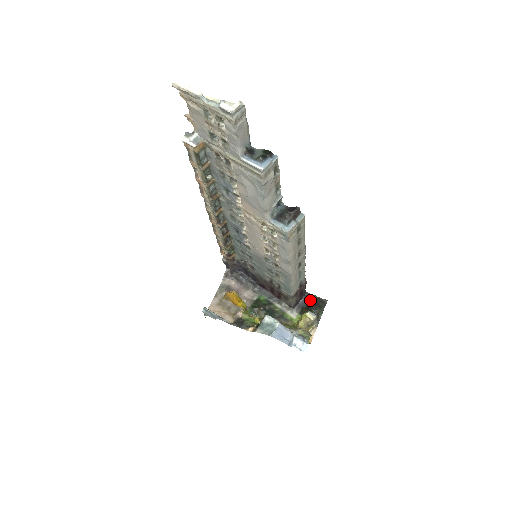
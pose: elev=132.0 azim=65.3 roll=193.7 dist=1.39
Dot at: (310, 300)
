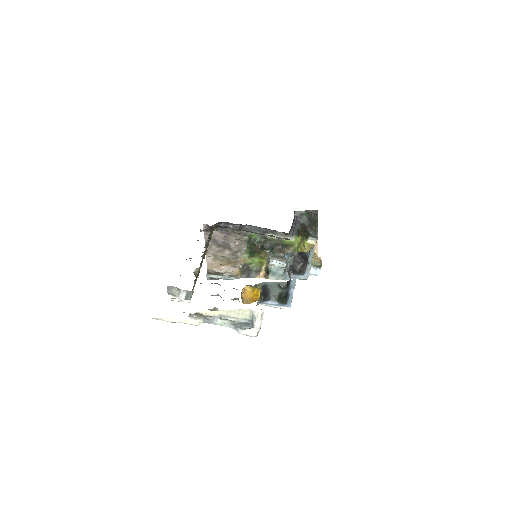
Dot at: (302, 220)
